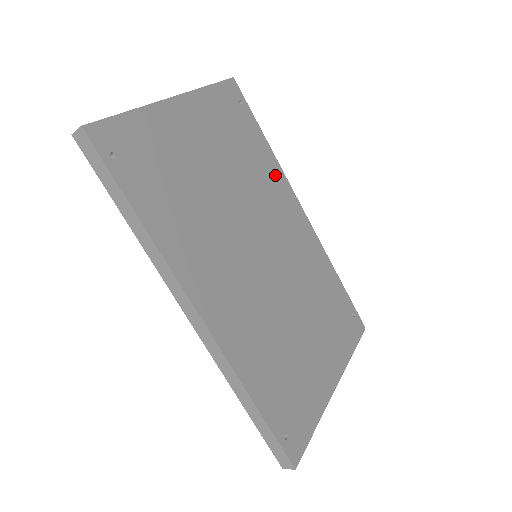
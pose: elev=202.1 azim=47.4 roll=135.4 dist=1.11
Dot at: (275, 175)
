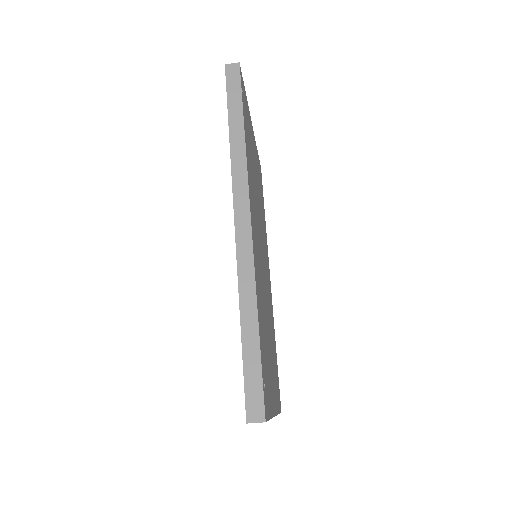
Dot at: occluded
